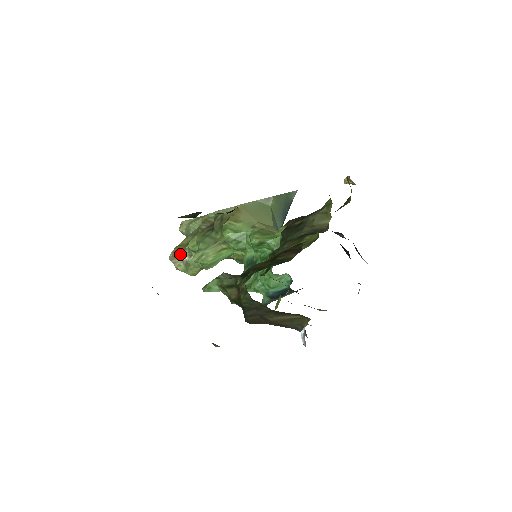
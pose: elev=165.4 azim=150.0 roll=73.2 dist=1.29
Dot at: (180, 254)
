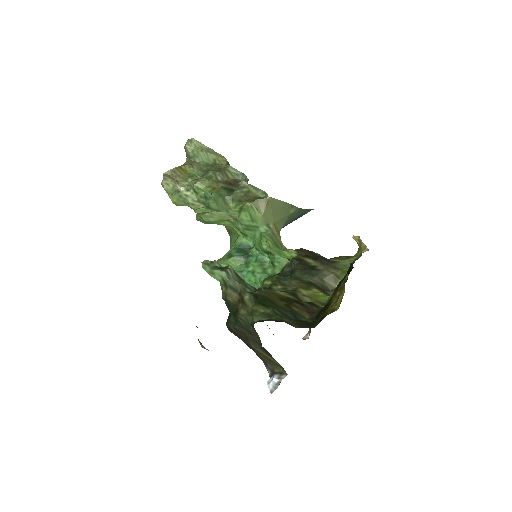
Dot at: (179, 181)
